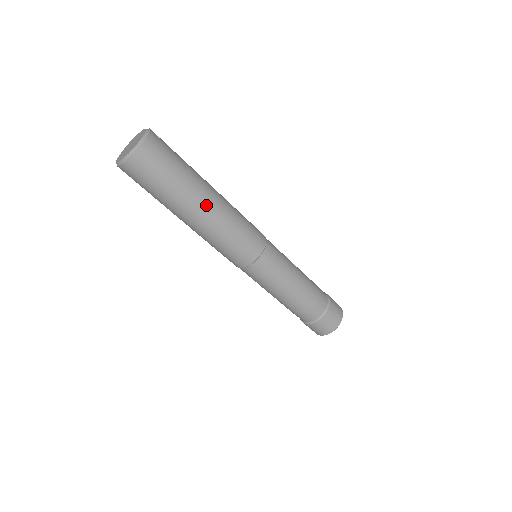
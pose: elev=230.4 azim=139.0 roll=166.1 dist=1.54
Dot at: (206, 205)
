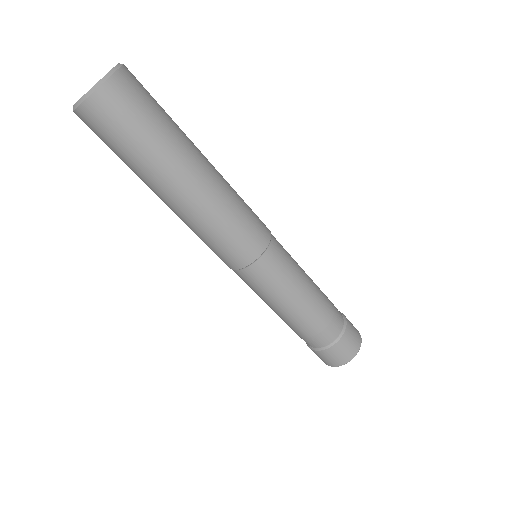
Dot at: (192, 179)
